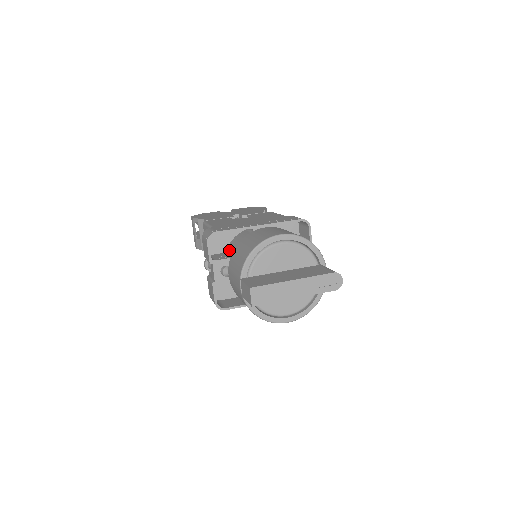
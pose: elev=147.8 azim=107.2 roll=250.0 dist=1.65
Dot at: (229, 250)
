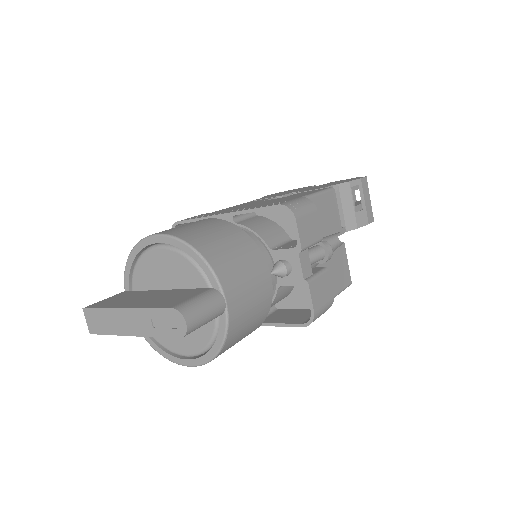
Dot at: occluded
